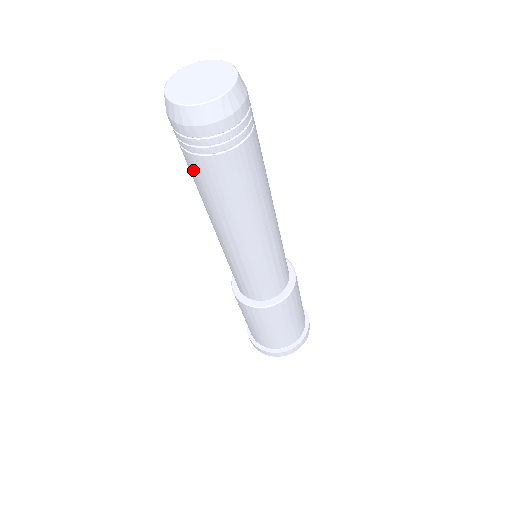
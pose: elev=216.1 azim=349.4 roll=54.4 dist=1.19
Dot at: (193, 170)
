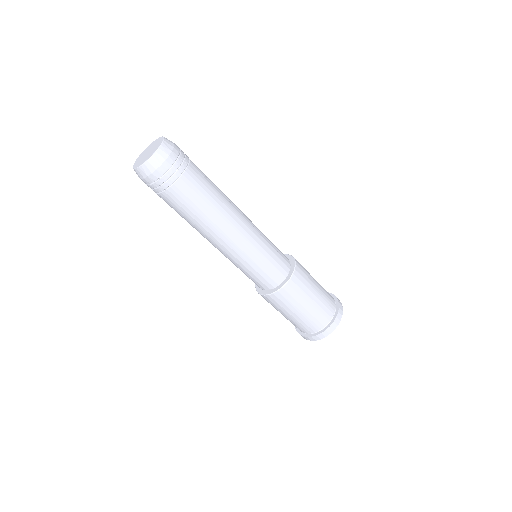
Dot at: (178, 200)
